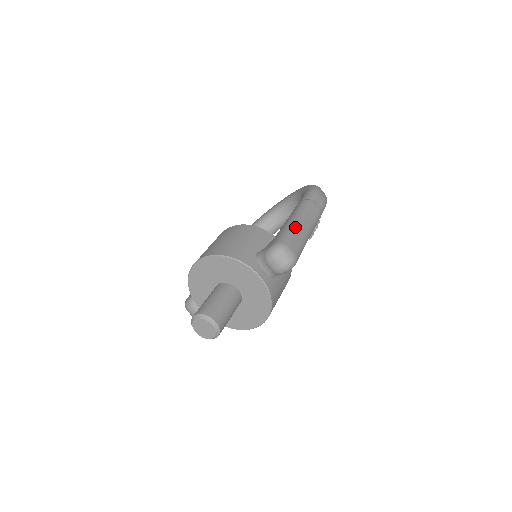
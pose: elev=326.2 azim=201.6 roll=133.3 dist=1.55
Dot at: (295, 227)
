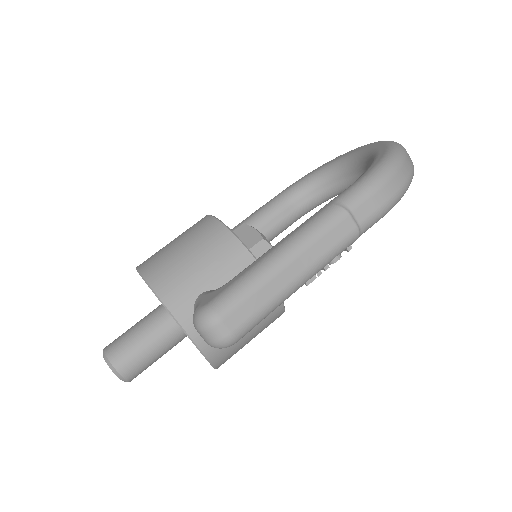
Dot at: (265, 275)
